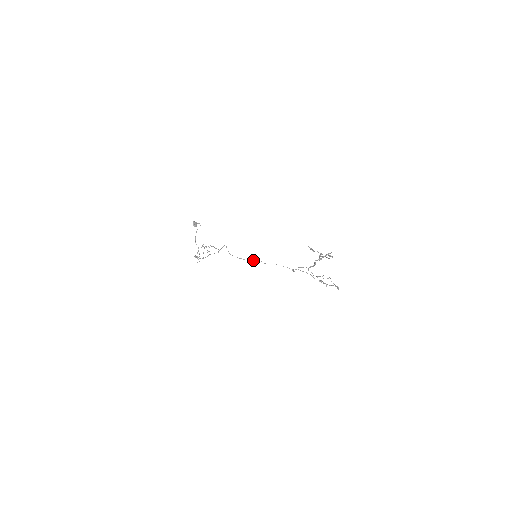
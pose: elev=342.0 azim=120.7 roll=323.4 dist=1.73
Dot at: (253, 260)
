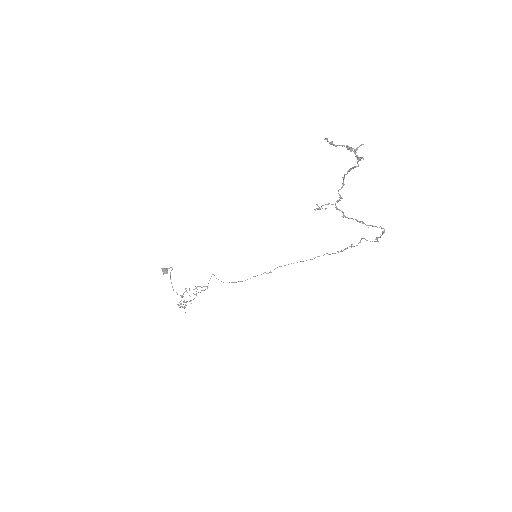
Dot at: (254, 276)
